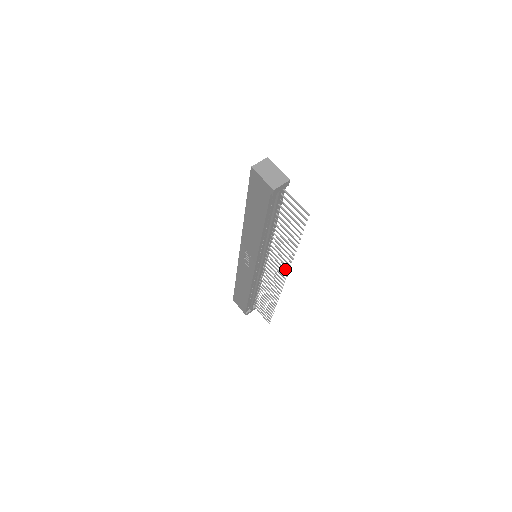
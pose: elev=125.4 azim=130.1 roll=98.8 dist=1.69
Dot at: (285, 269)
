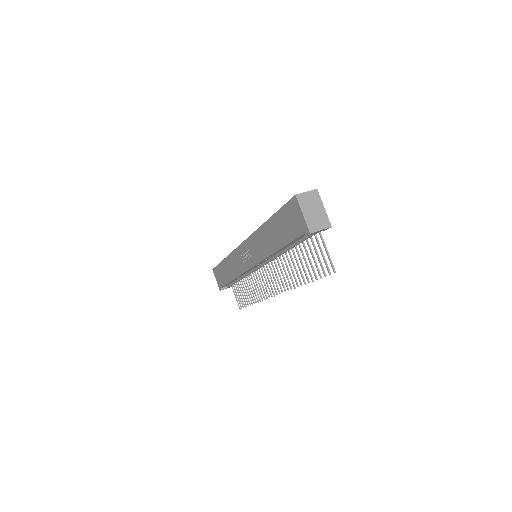
Dot at: (281, 287)
